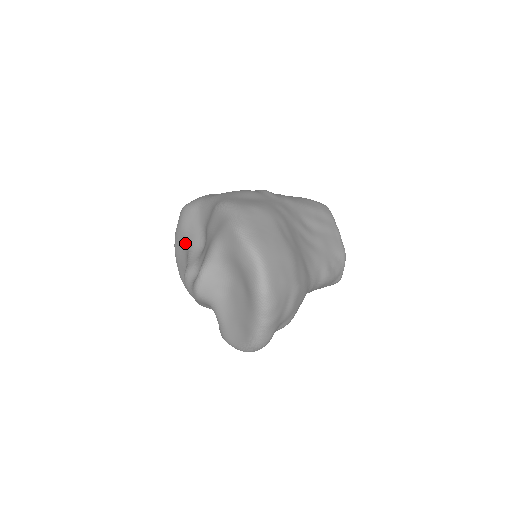
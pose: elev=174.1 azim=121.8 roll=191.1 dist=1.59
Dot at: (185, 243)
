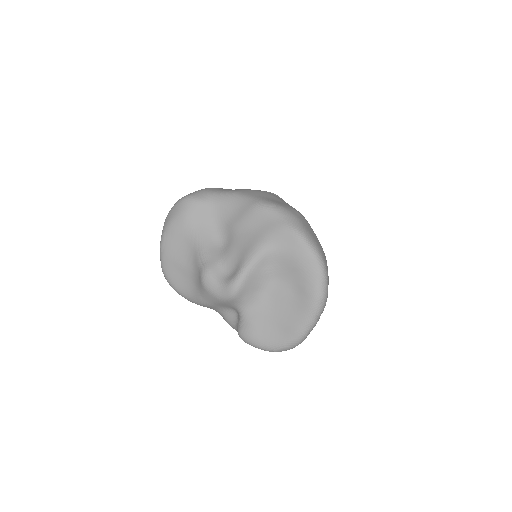
Dot at: (189, 238)
